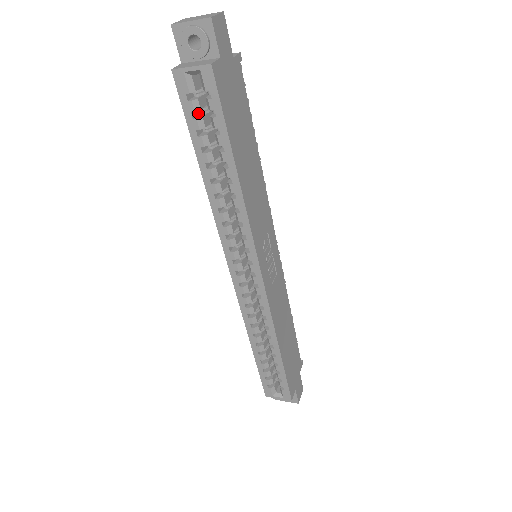
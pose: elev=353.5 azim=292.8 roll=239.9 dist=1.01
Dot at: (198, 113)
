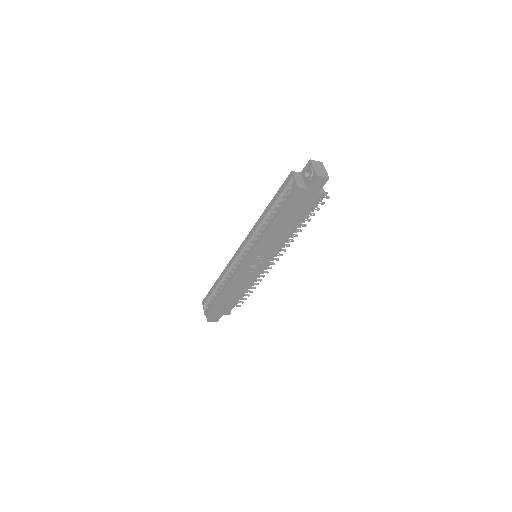
Dot at: occluded
